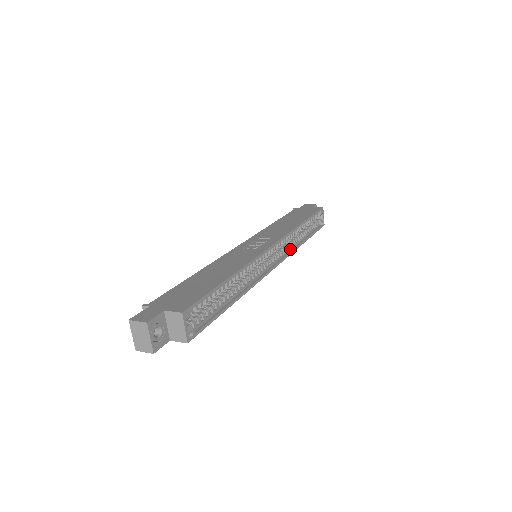
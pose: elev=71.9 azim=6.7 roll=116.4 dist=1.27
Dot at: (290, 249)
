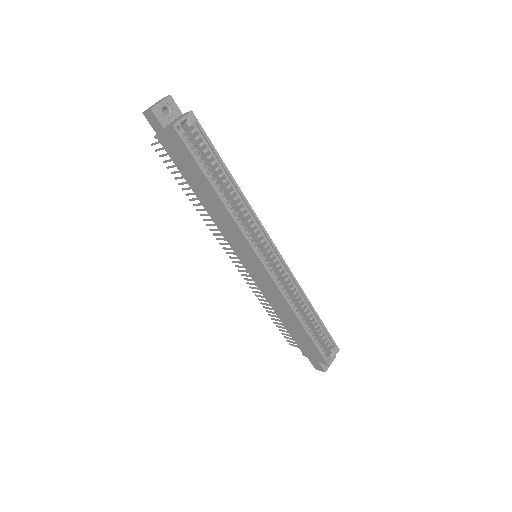
Dot at: (284, 294)
